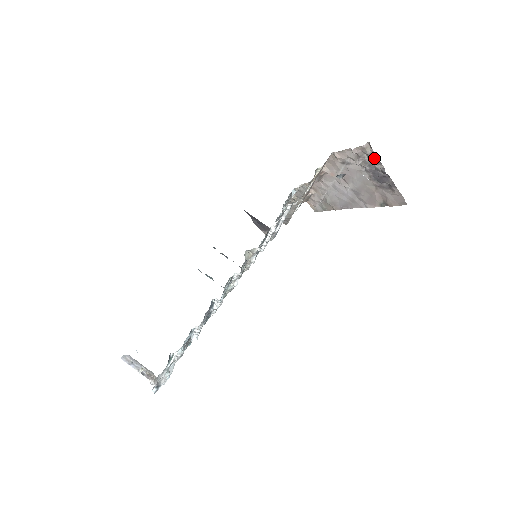
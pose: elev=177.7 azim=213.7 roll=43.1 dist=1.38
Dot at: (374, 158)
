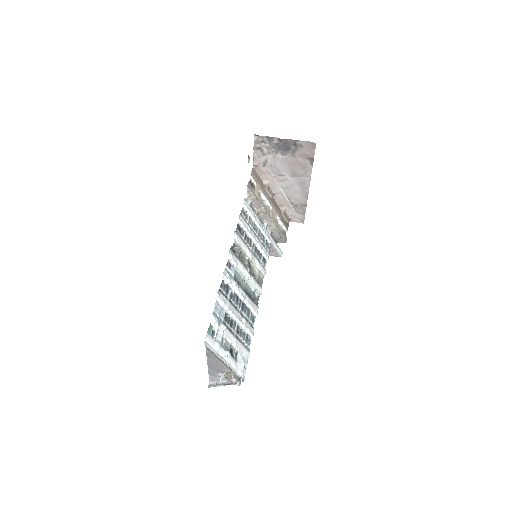
Dot at: (267, 139)
